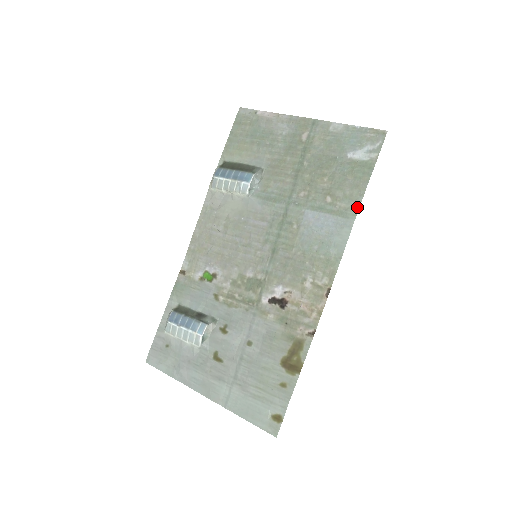
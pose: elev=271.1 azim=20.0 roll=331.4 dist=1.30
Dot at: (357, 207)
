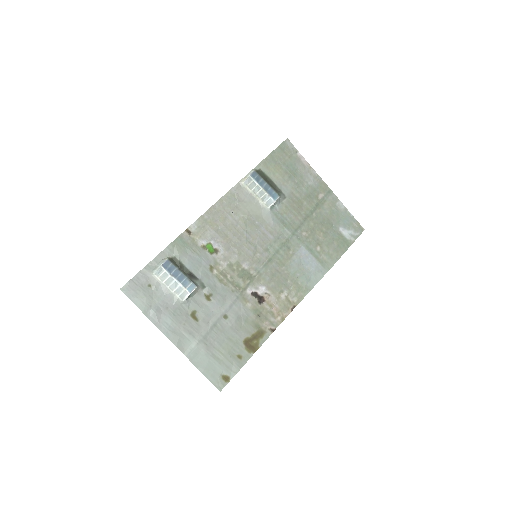
Dot at: (332, 265)
